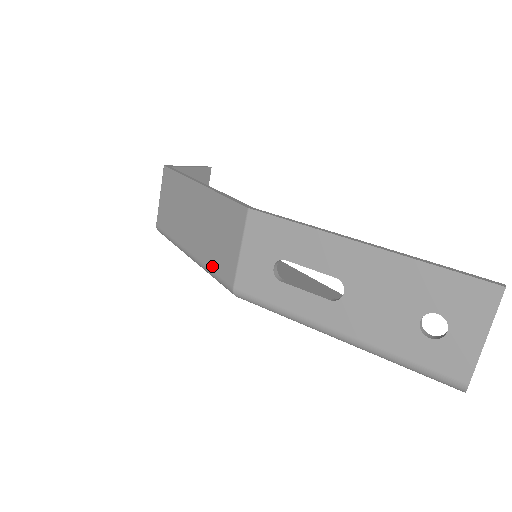
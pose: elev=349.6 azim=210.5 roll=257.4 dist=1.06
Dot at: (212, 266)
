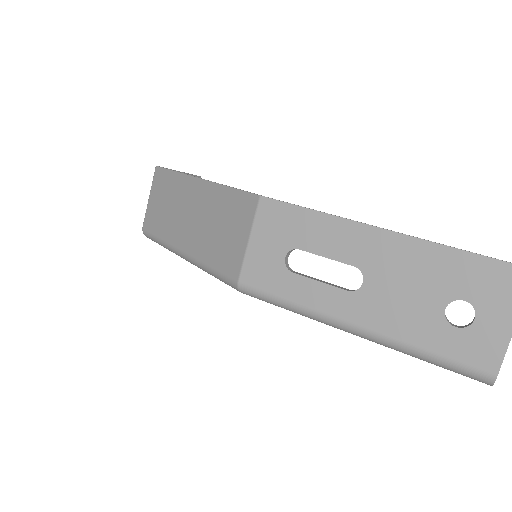
Dot at: (212, 262)
